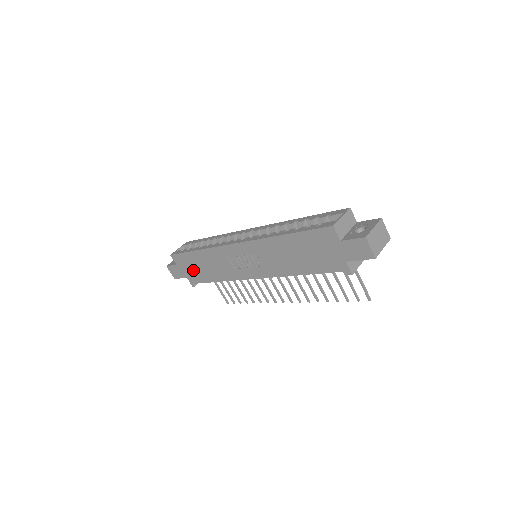
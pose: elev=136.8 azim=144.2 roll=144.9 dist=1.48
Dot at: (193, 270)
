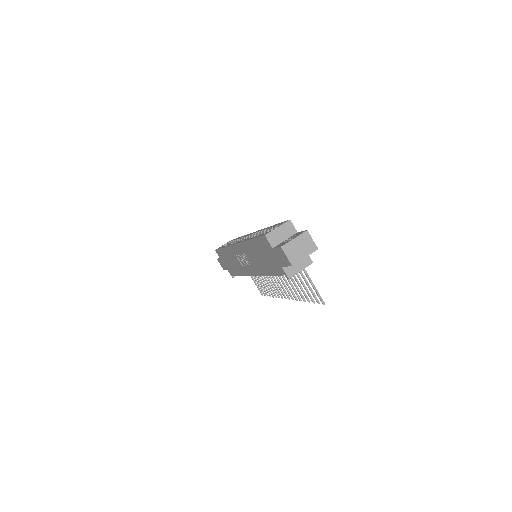
Dot at: (227, 264)
